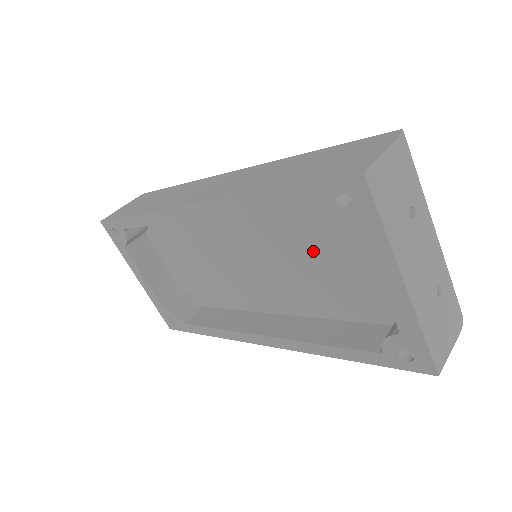
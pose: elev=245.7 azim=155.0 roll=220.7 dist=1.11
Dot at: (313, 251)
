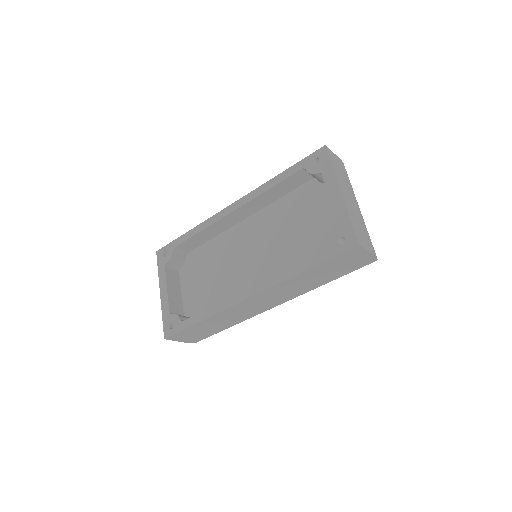
Dot at: (295, 227)
